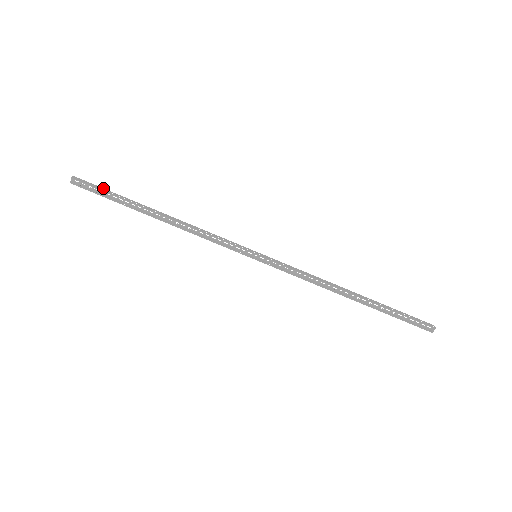
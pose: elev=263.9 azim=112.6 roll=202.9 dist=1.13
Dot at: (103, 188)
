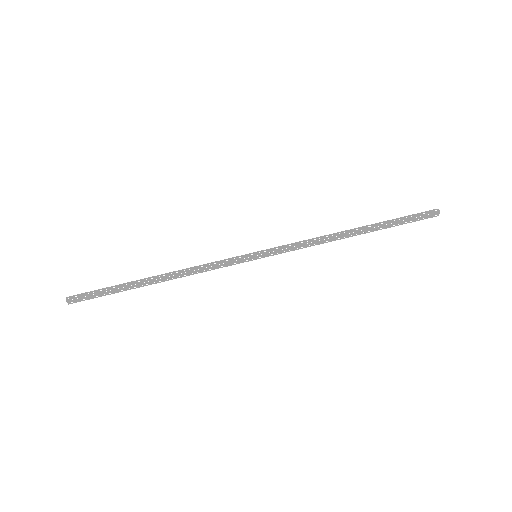
Dot at: (96, 290)
